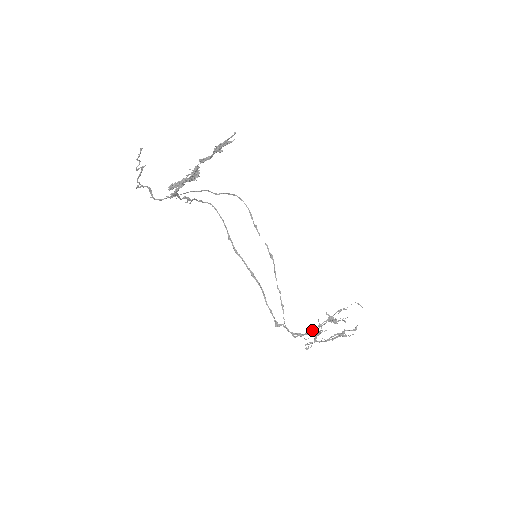
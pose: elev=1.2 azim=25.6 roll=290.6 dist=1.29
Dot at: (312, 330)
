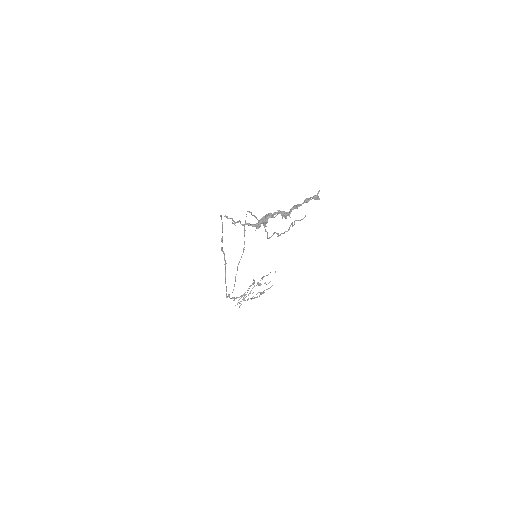
Dot at: (244, 293)
